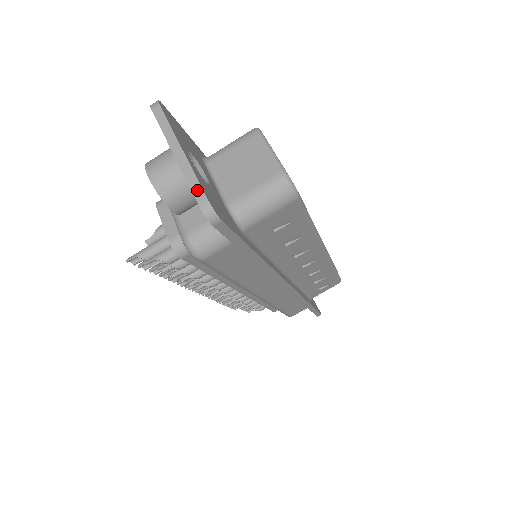
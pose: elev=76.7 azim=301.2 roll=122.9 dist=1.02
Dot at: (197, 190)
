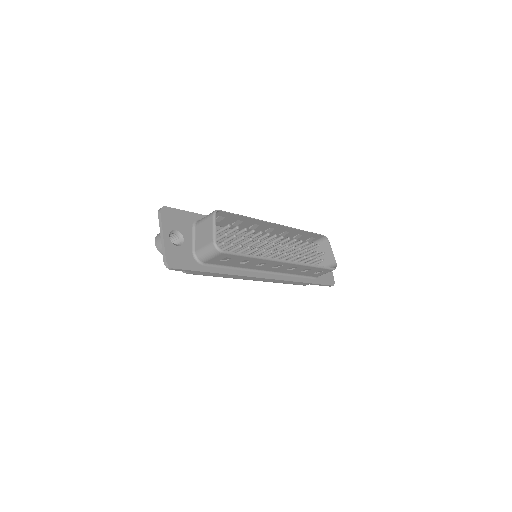
Dot at: (164, 255)
